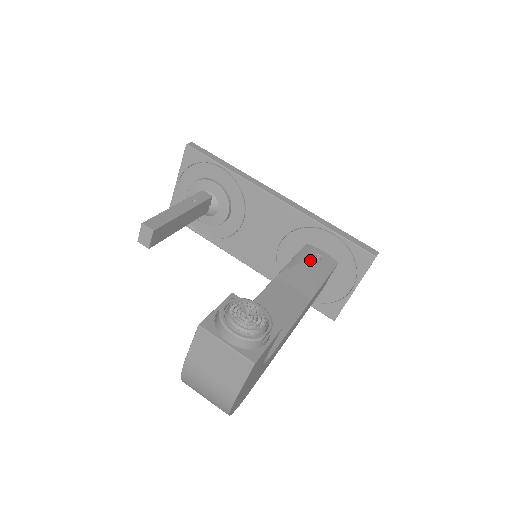
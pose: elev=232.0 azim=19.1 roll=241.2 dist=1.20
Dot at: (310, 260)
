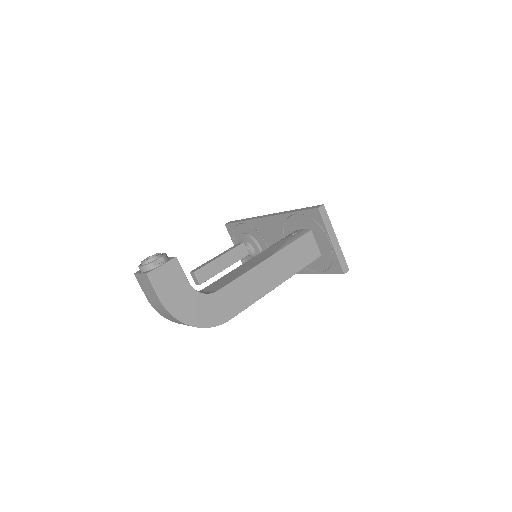
Dot at: (285, 238)
